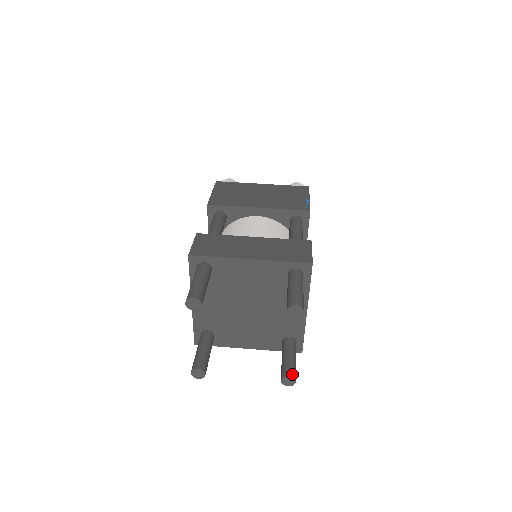
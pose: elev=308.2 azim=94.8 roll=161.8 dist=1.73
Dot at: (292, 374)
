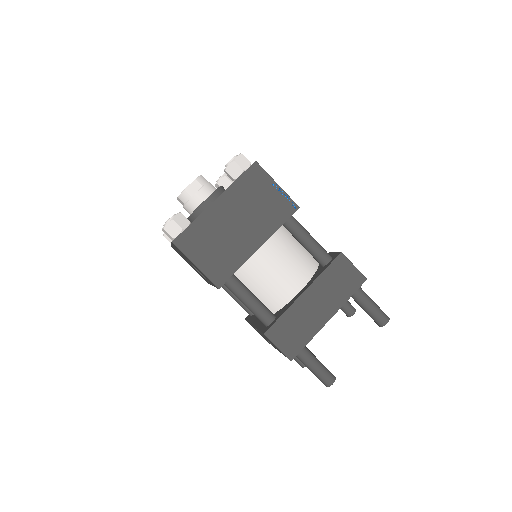
Dot at: (354, 310)
